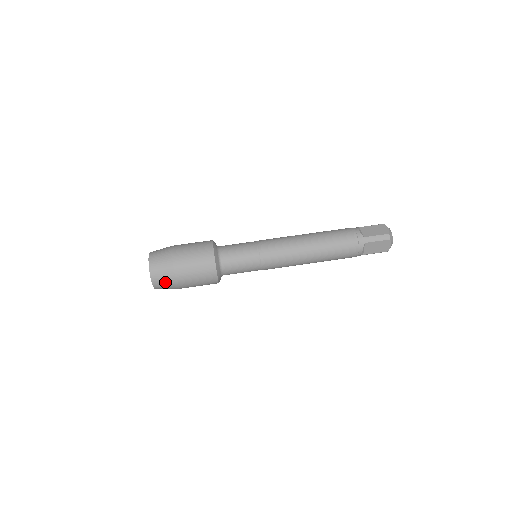
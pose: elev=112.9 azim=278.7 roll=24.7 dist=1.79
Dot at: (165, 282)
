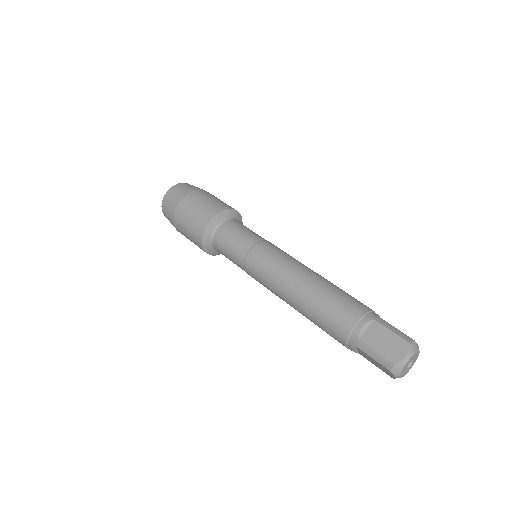
Dot at: (171, 223)
